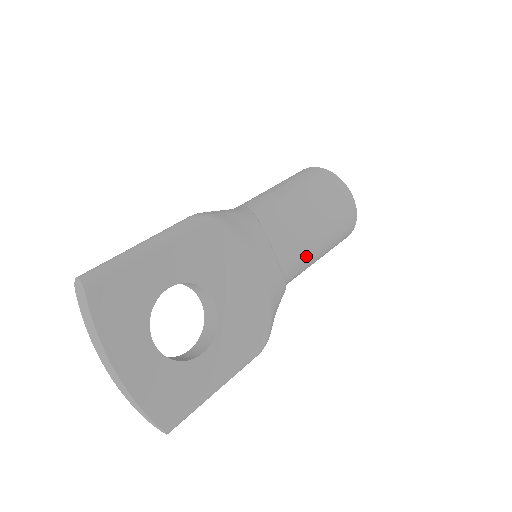
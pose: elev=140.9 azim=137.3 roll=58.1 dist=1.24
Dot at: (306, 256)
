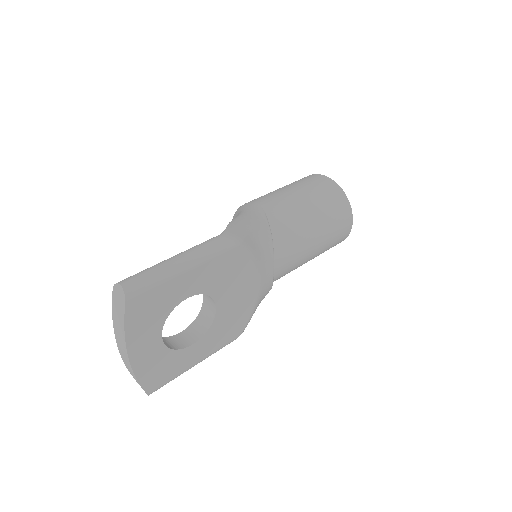
Dot at: (295, 267)
